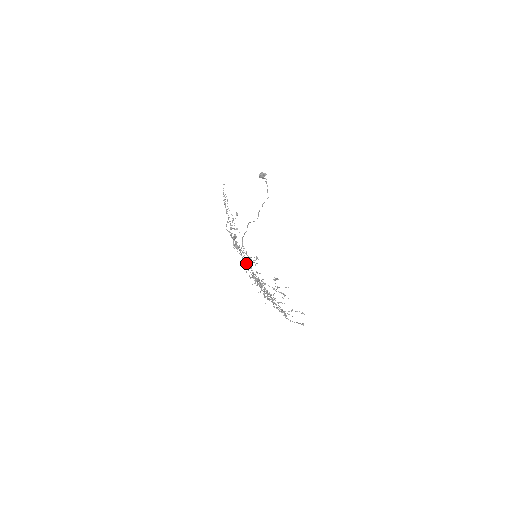
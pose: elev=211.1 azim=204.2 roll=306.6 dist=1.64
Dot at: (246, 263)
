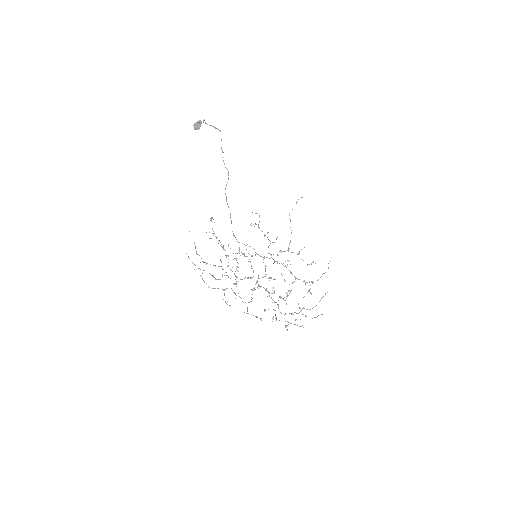
Dot at: occluded
